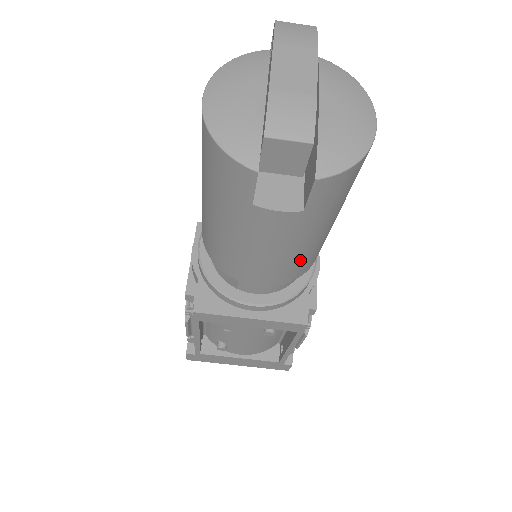
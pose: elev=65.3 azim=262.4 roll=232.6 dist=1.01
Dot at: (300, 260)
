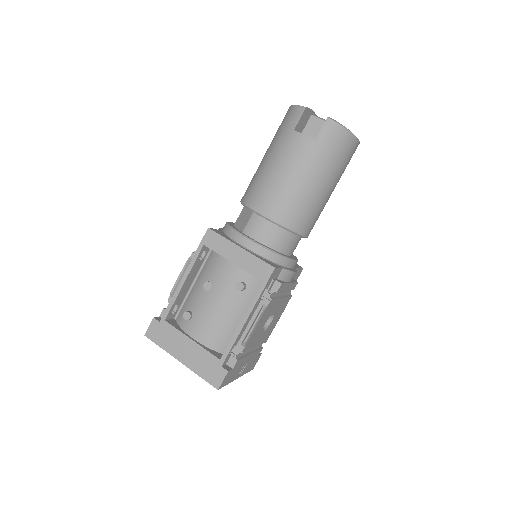
Dot at: (296, 199)
